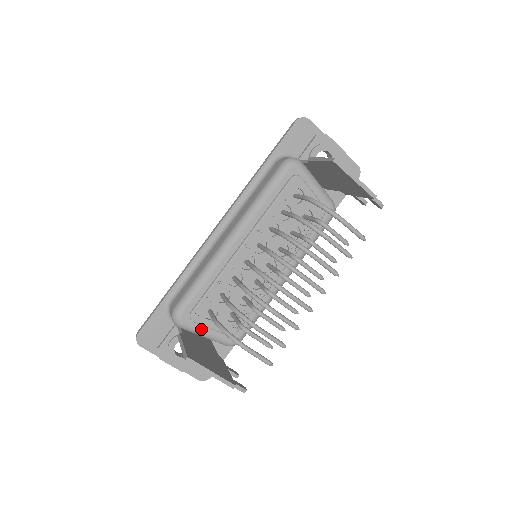
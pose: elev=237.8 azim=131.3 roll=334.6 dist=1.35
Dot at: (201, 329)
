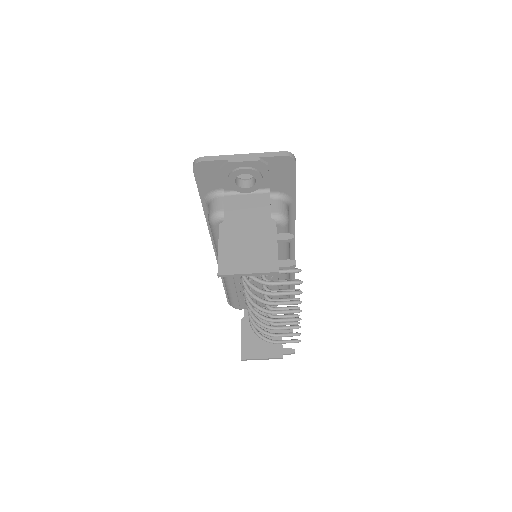
Dot at: occluded
